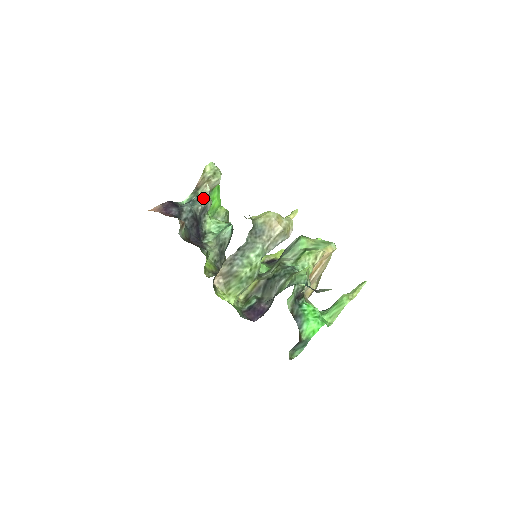
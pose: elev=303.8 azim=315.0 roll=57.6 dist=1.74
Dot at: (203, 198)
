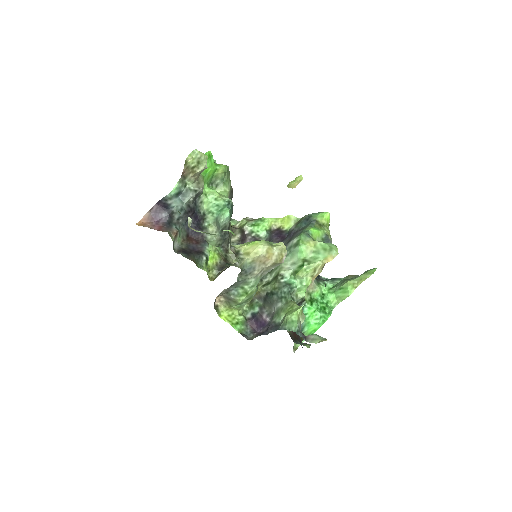
Dot at: (193, 186)
